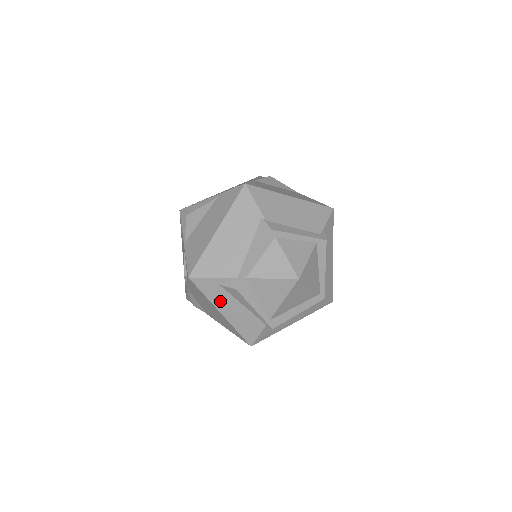
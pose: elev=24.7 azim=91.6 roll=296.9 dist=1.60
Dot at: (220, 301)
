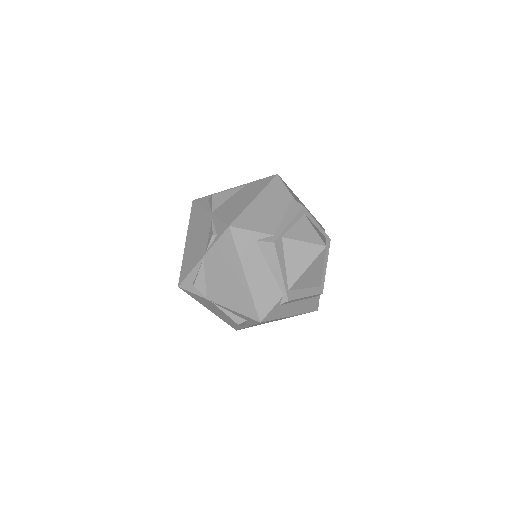
Dot at: (249, 259)
